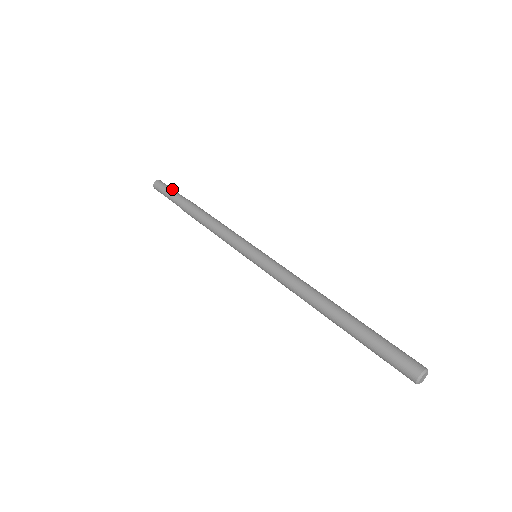
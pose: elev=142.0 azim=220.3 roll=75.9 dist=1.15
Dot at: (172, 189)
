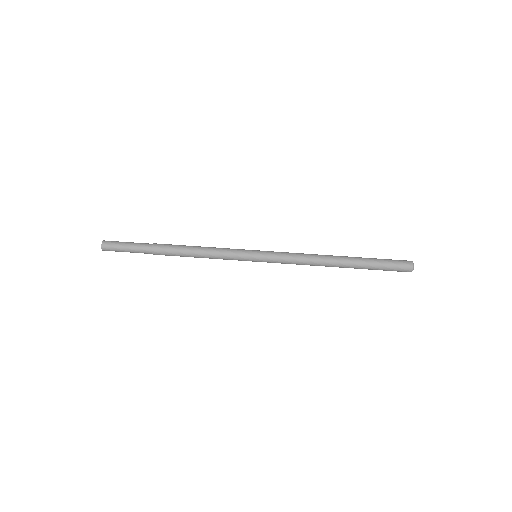
Dot at: (127, 243)
